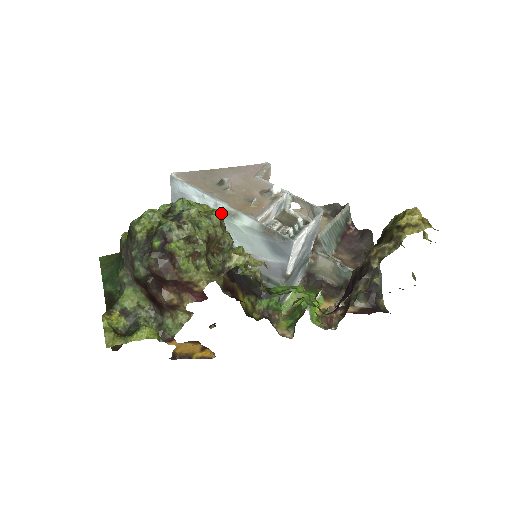
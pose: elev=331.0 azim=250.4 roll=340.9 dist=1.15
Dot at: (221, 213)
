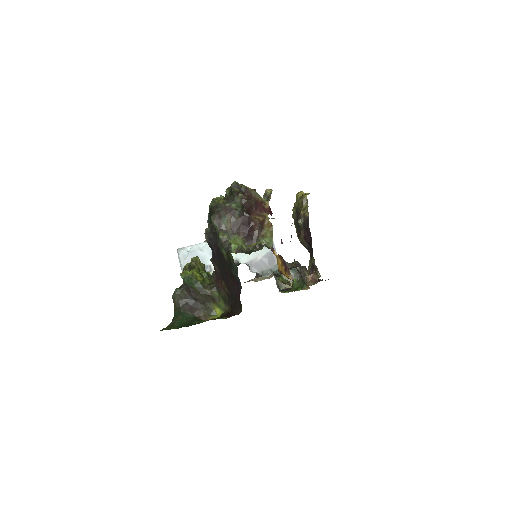
Dot at: occluded
